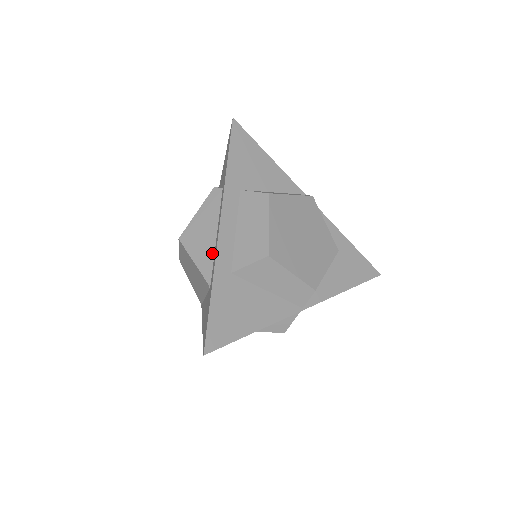
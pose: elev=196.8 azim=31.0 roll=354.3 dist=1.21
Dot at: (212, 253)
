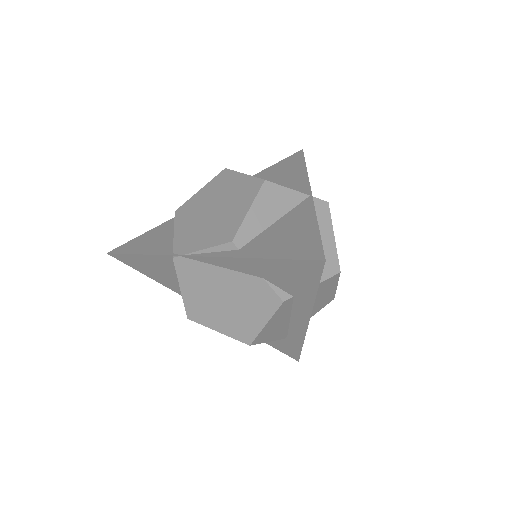
Dot at: (287, 328)
